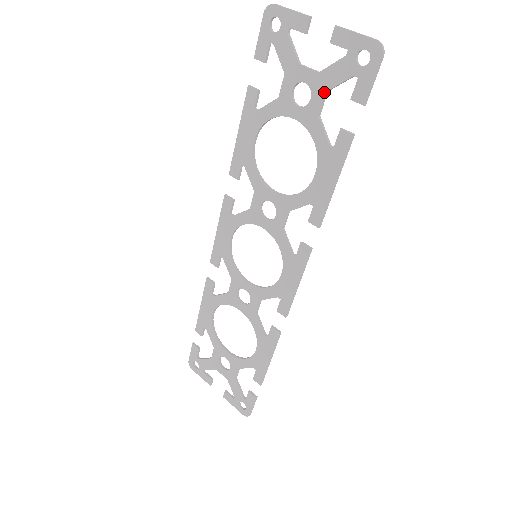
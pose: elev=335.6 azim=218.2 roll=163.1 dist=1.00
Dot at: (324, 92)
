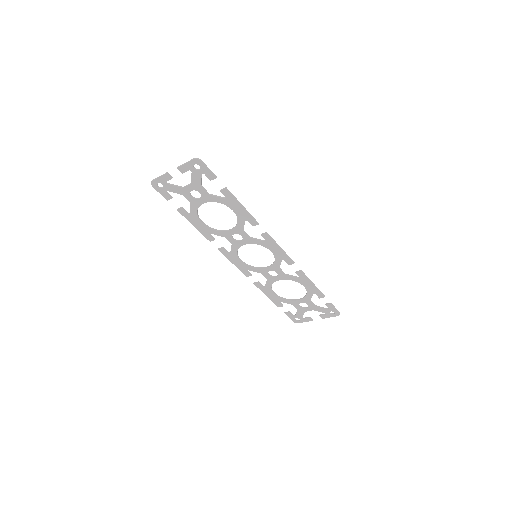
Dot at: (200, 187)
